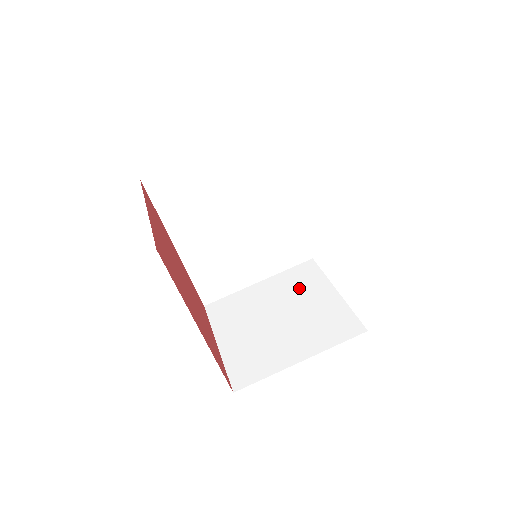
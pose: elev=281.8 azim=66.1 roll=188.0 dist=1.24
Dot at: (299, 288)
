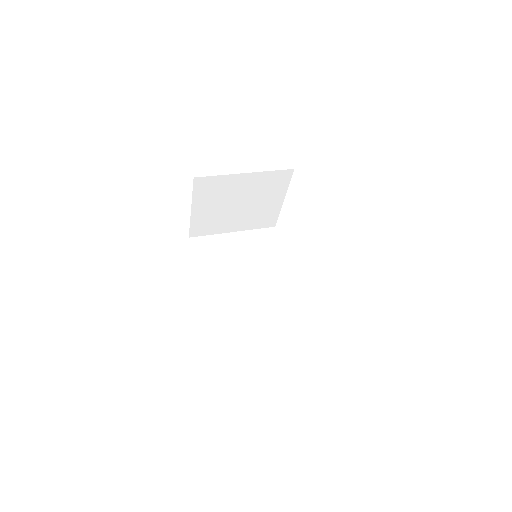
Dot at: occluded
